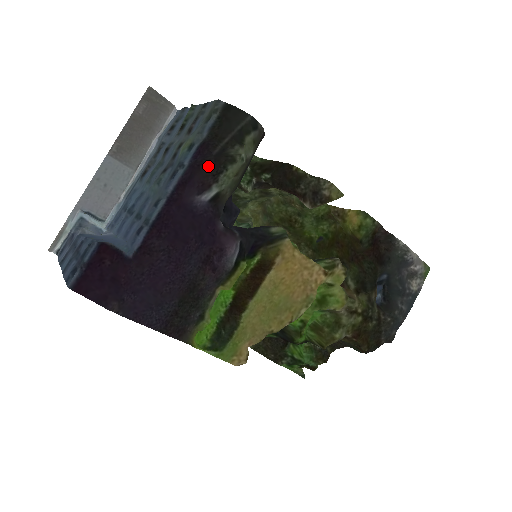
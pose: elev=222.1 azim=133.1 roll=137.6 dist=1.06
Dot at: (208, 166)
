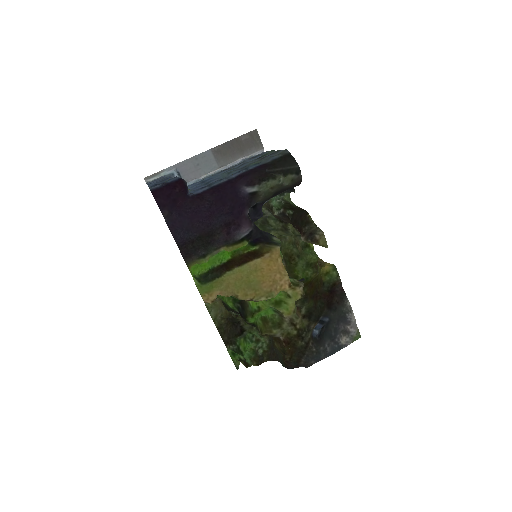
Dot at: (260, 174)
